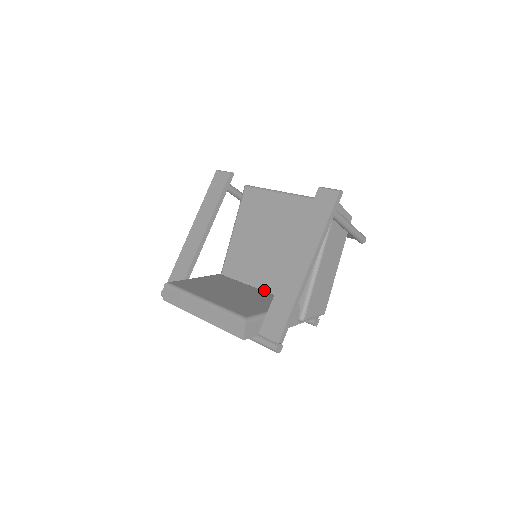
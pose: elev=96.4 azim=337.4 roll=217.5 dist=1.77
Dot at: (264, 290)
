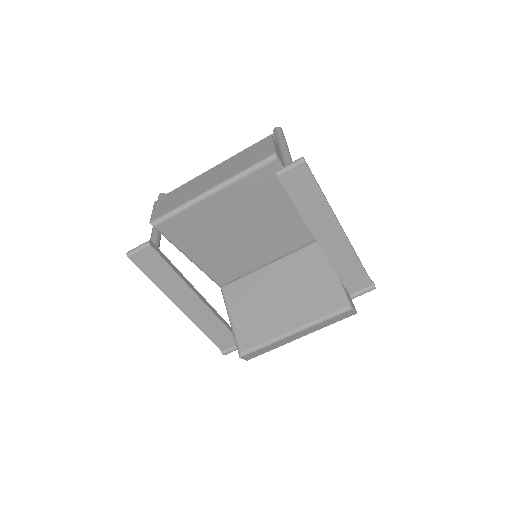
Dot at: (274, 256)
